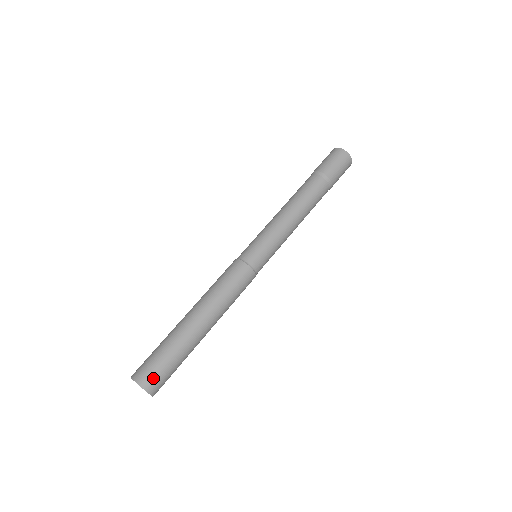
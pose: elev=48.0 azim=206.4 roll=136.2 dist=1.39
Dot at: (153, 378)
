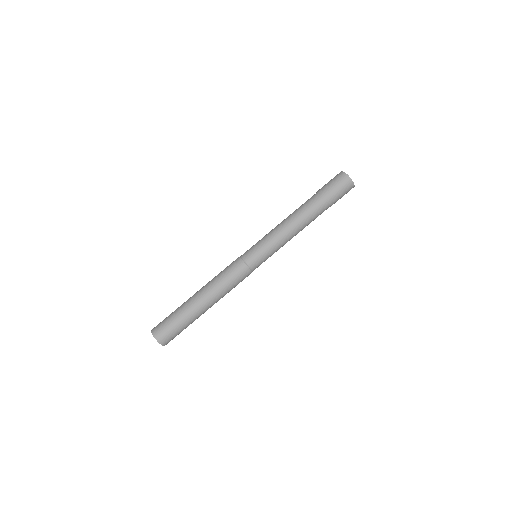
Dot at: (167, 338)
